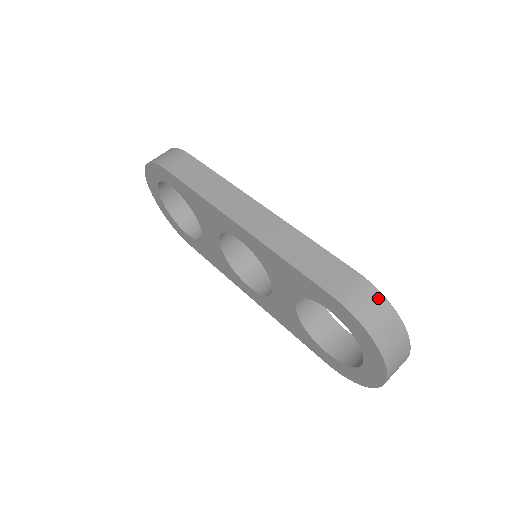
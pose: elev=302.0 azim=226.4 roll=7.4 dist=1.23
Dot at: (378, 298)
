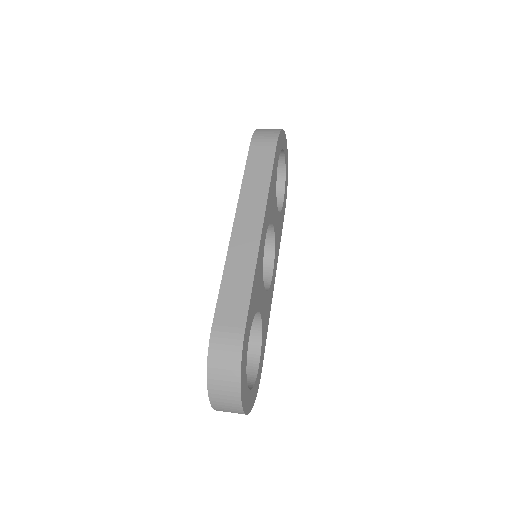
Dot at: (236, 357)
